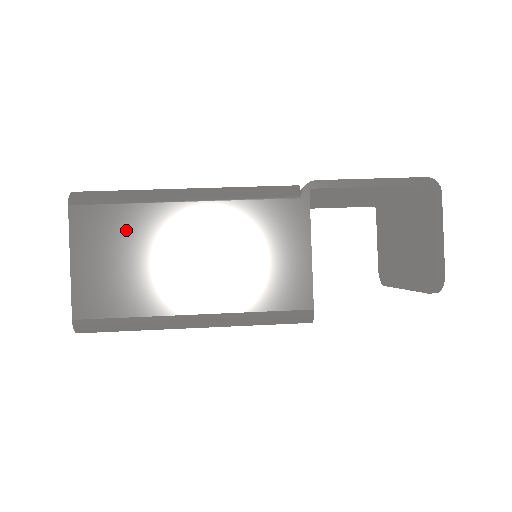
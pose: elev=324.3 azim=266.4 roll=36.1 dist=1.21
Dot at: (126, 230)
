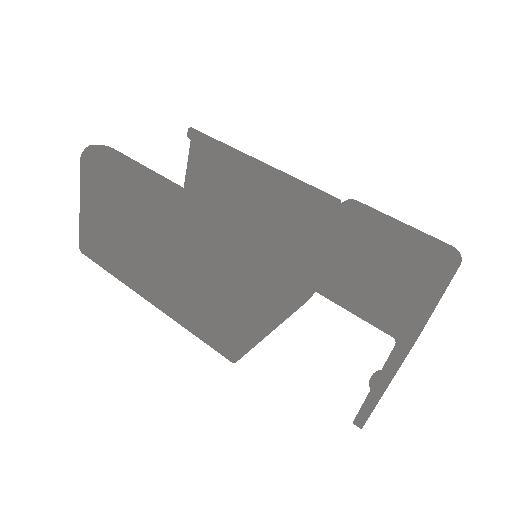
Dot at: (113, 204)
